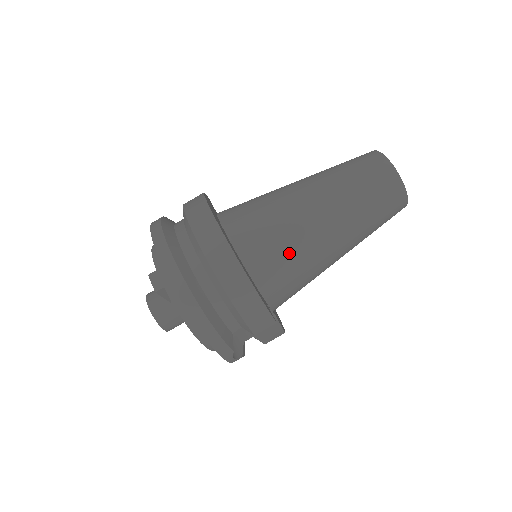
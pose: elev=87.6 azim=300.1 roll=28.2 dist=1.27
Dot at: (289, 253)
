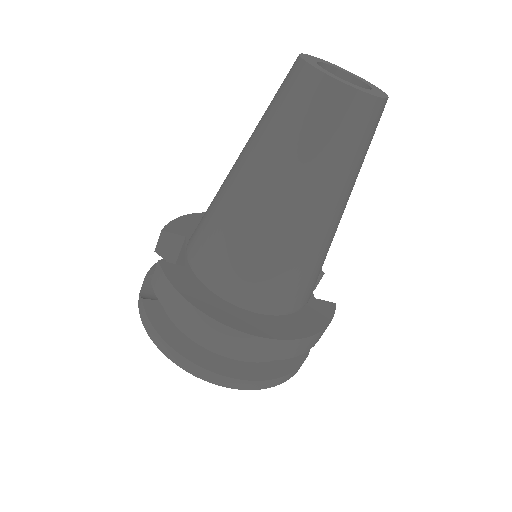
Dot at: (316, 268)
